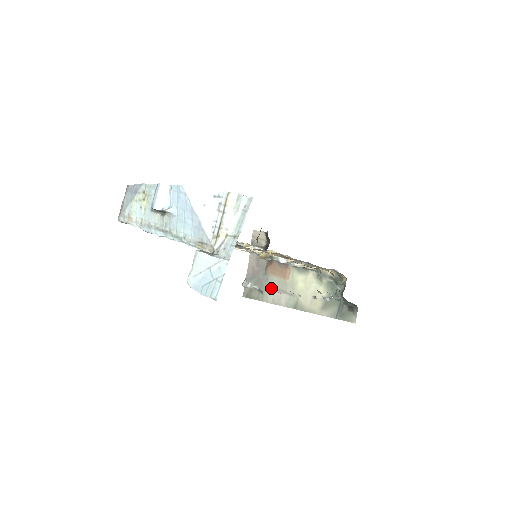
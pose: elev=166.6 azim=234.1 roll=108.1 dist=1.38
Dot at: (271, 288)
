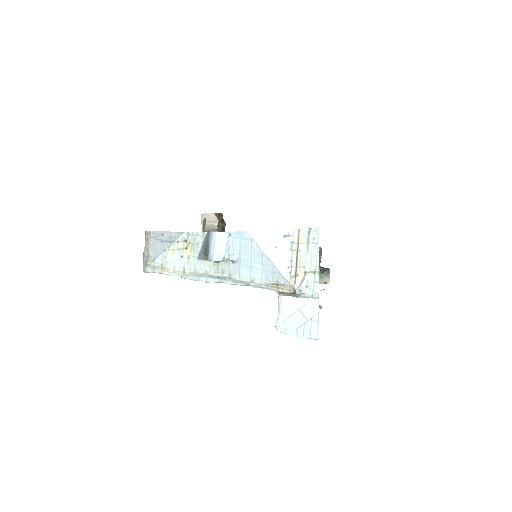
Dot at: occluded
